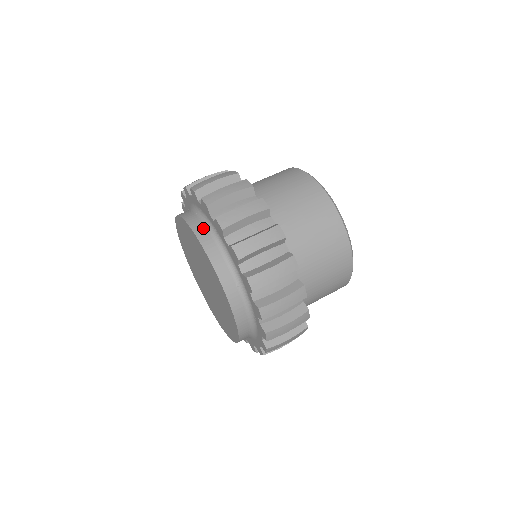
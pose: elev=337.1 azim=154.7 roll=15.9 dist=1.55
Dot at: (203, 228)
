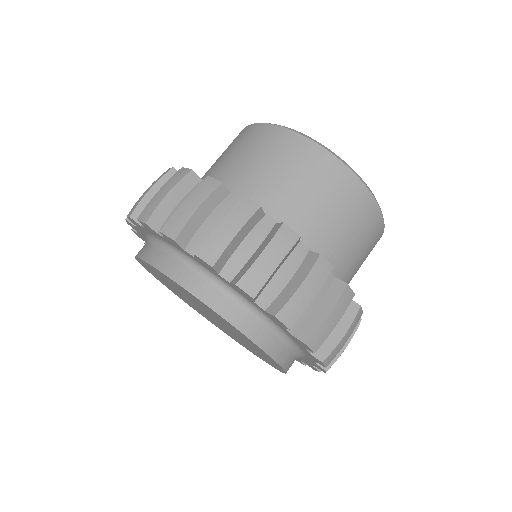
Dot at: (238, 310)
